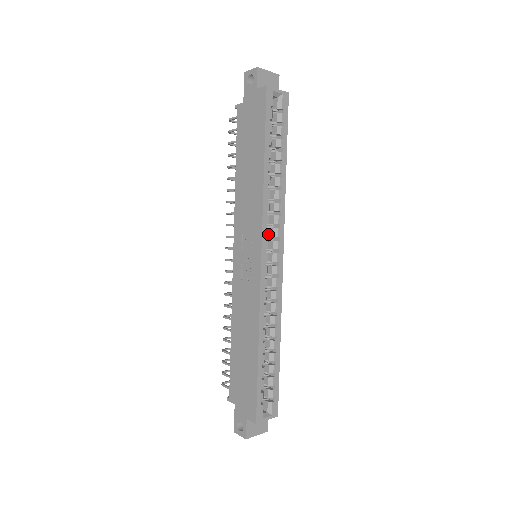
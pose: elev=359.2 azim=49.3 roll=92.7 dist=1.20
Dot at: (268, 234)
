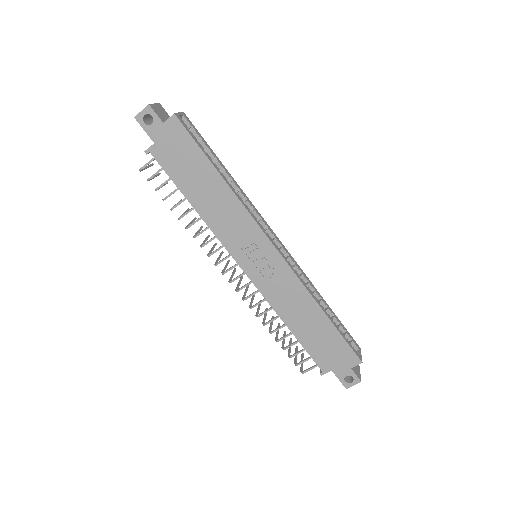
Dot at: (263, 228)
